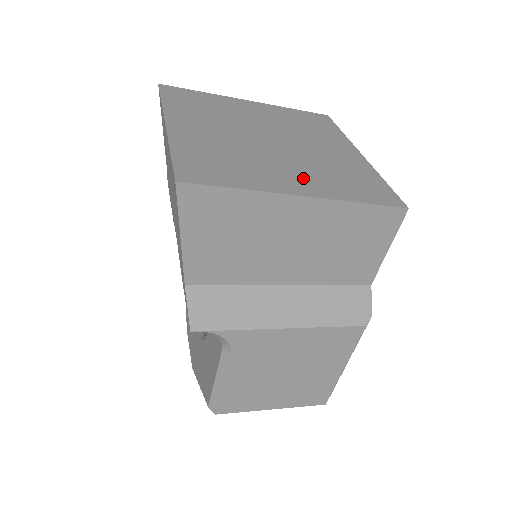
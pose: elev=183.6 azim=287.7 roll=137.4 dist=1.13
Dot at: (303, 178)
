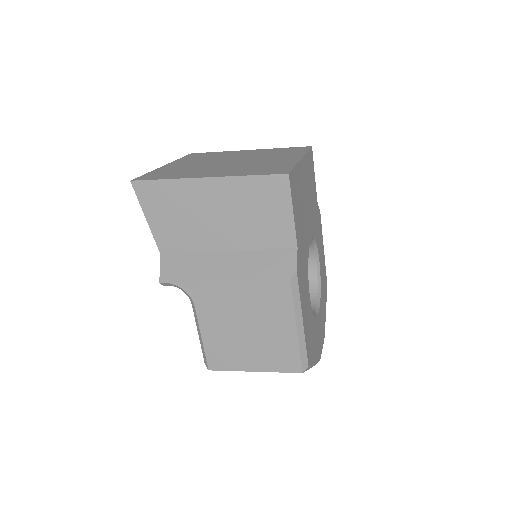
Dot at: (221, 172)
